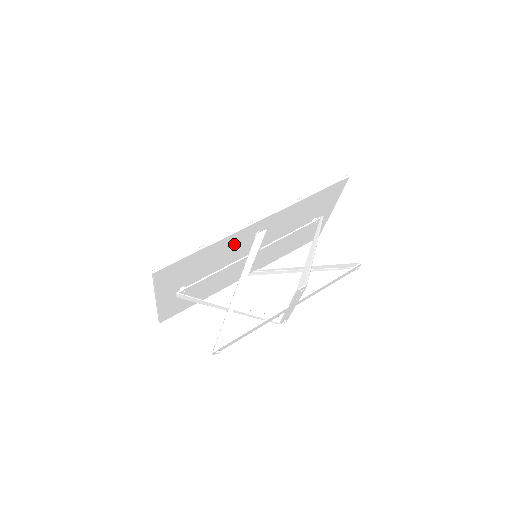
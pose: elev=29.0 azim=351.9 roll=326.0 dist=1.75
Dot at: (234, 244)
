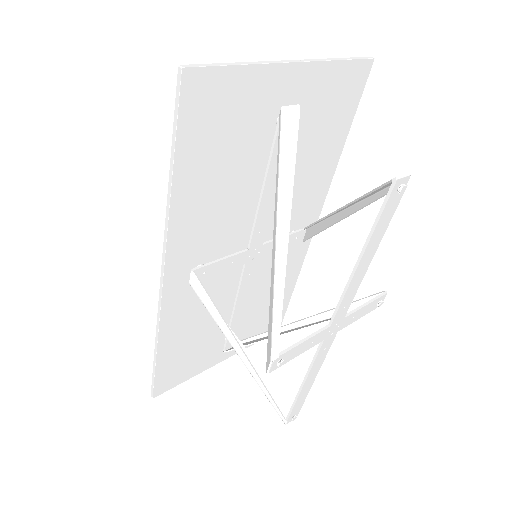
Dot at: (192, 302)
